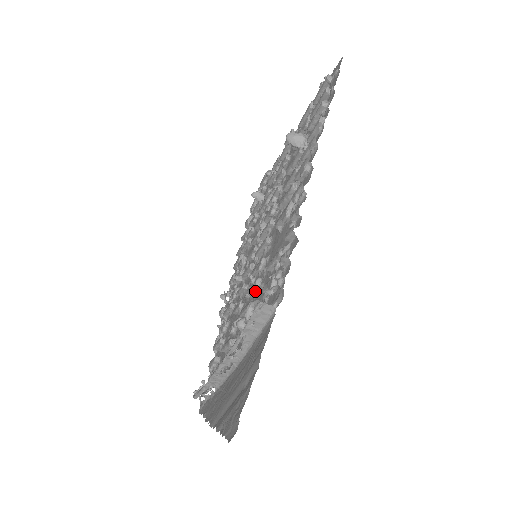
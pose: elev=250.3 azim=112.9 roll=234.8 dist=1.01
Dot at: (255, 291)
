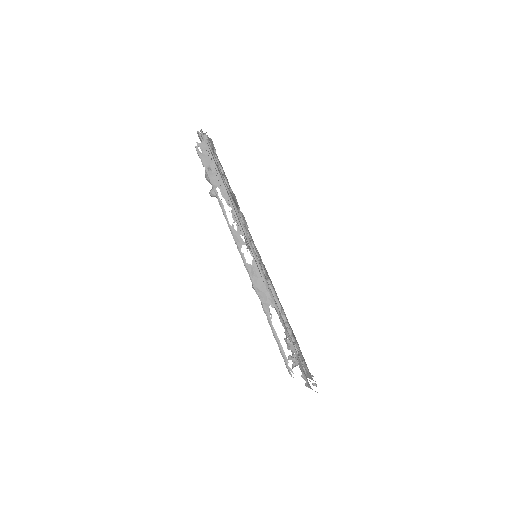
Dot at: occluded
